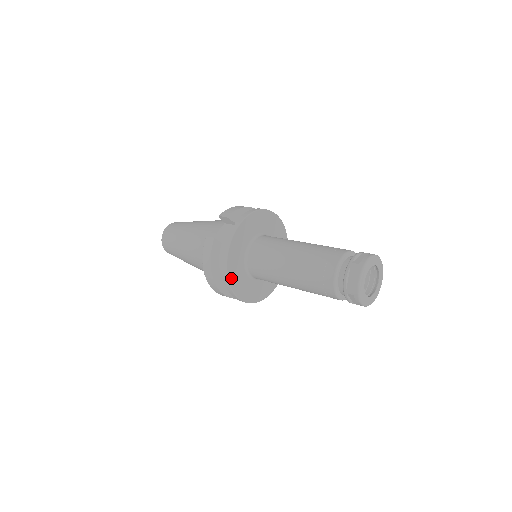
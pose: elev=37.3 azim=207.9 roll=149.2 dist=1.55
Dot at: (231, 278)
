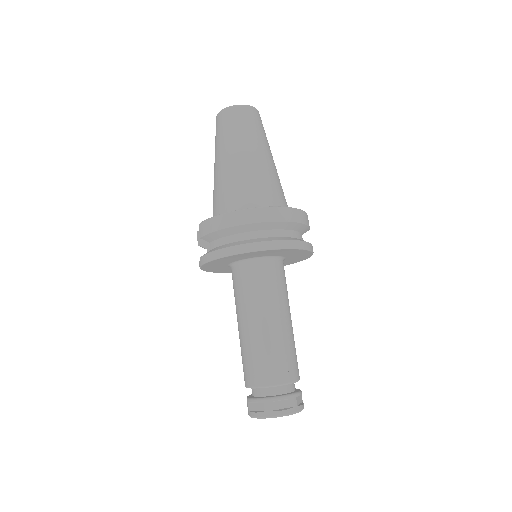
Dot at: (226, 272)
